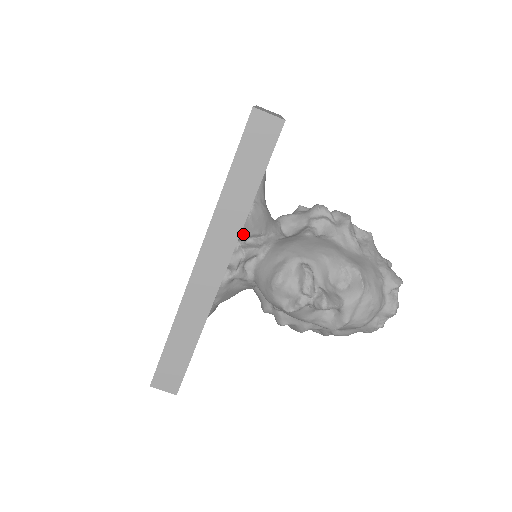
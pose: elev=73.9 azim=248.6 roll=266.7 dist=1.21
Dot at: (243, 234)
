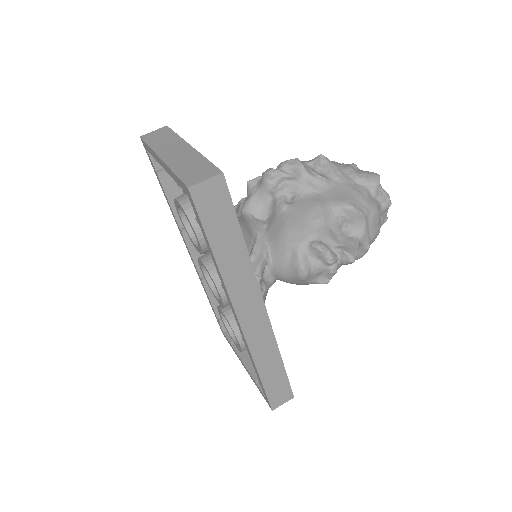
Dot at: occluded
